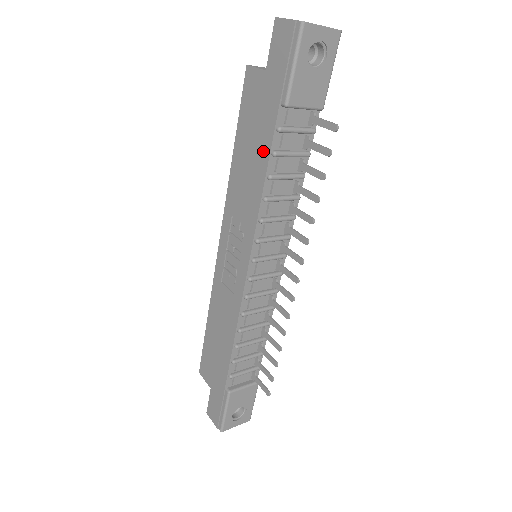
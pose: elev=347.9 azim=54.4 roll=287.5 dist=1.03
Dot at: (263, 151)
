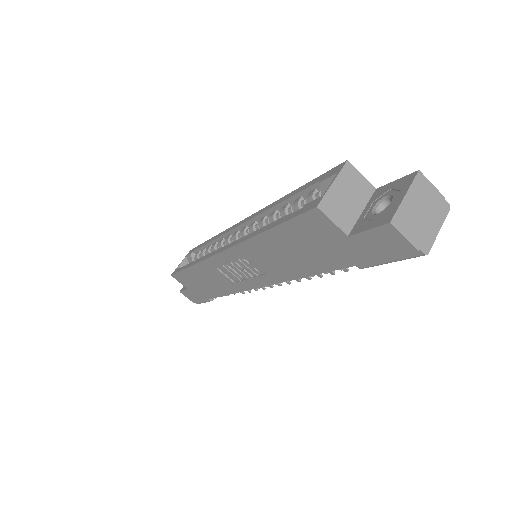
Dot at: (313, 266)
